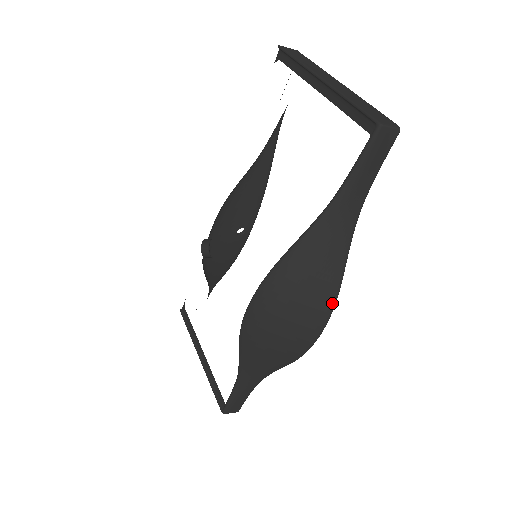
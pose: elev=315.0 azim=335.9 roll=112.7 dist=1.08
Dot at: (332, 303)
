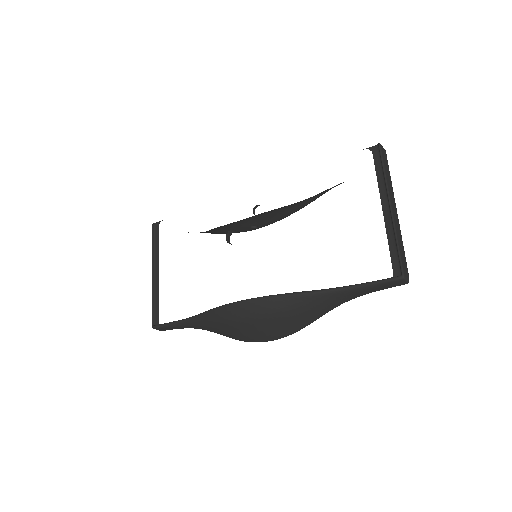
Dot at: (292, 333)
